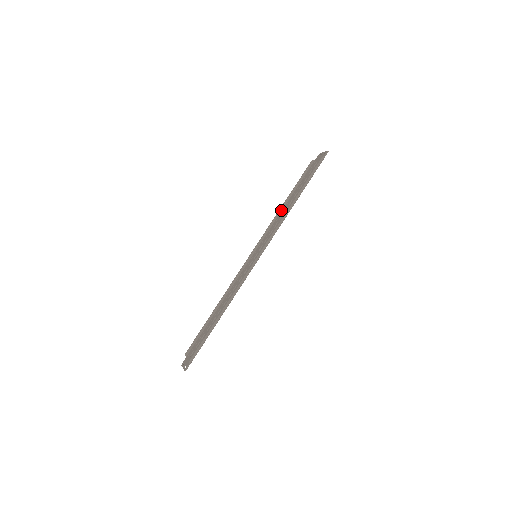
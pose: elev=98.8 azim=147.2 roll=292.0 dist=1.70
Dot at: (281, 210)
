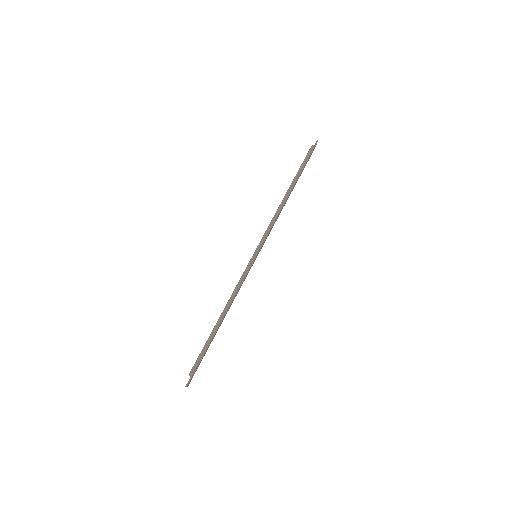
Dot at: occluded
